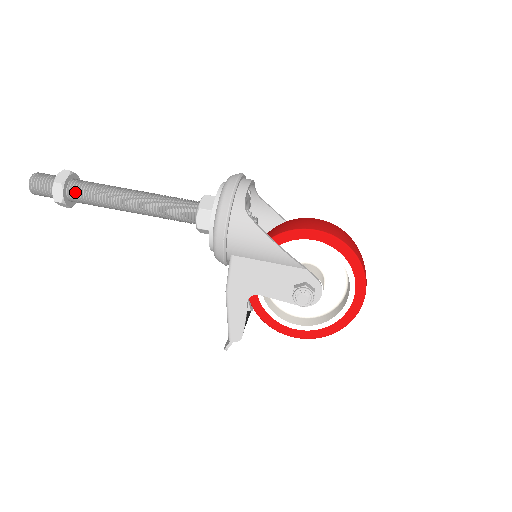
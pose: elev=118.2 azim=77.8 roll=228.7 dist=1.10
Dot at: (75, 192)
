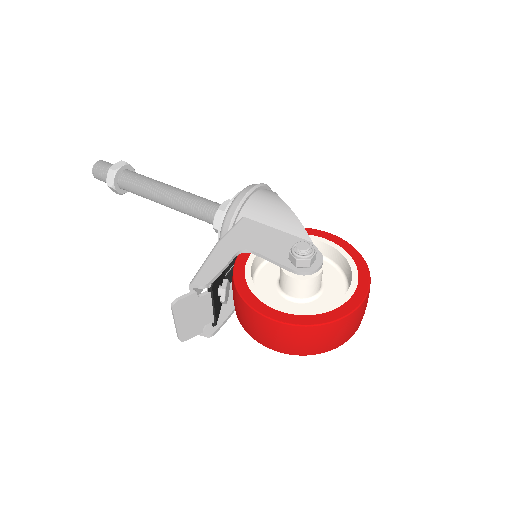
Dot at: (130, 172)
